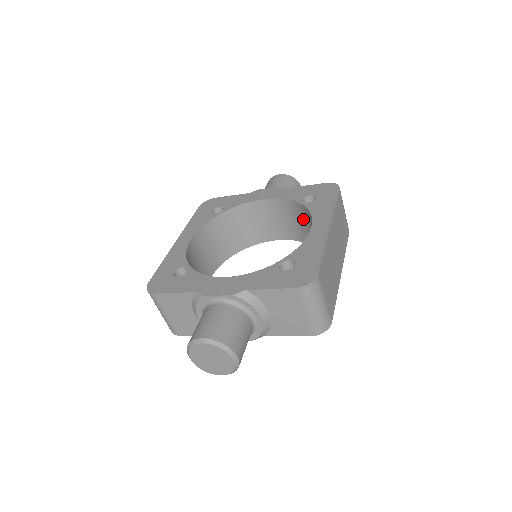
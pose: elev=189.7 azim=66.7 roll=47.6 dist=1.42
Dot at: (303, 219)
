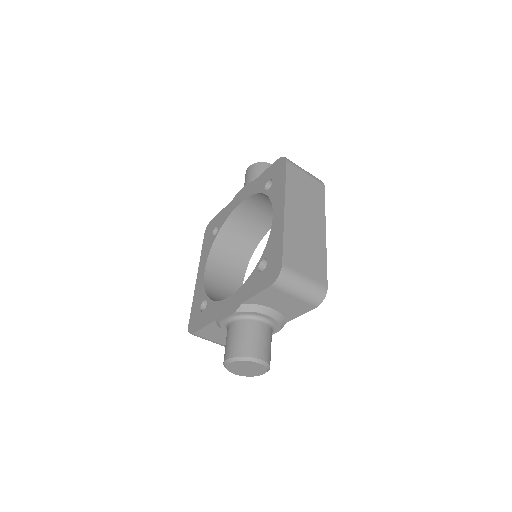
Dot at: occluded
